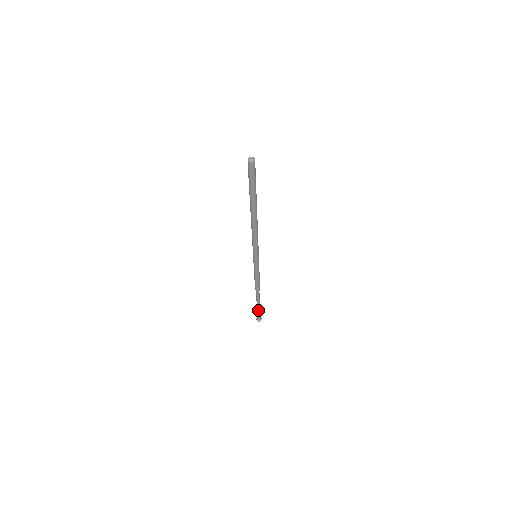
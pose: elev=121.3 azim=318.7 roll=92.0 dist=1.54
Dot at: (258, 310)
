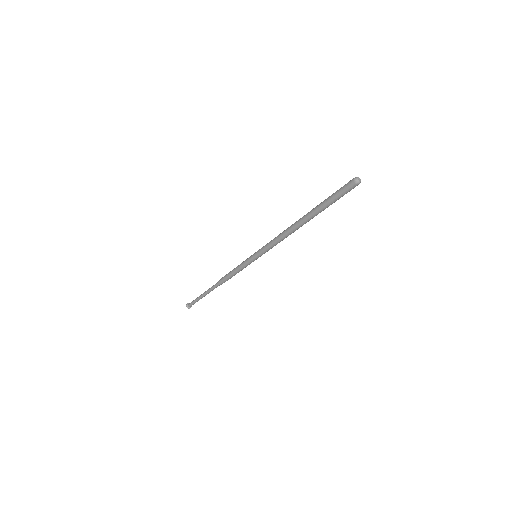
Dot at: occluded
